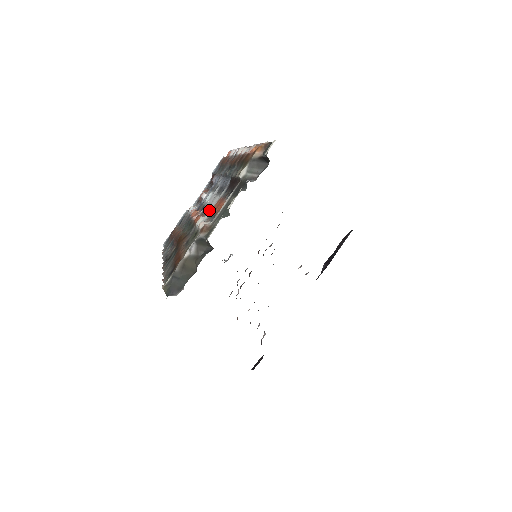
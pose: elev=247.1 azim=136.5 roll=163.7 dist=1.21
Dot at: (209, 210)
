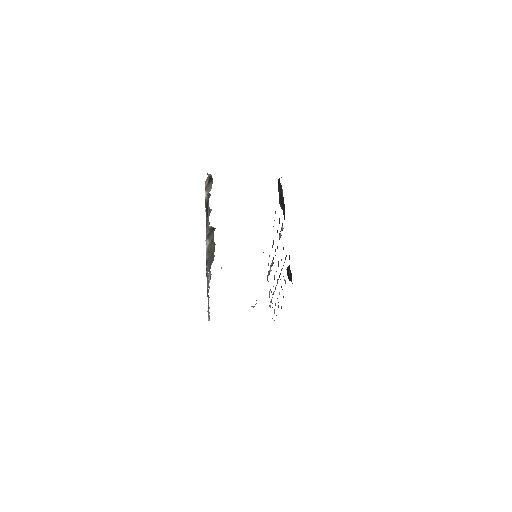
Dot at: occluded
